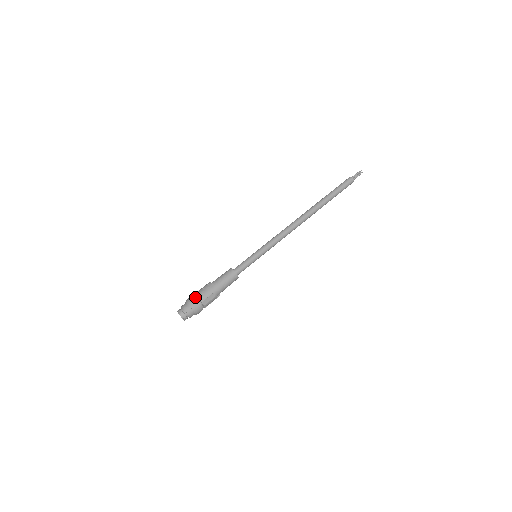
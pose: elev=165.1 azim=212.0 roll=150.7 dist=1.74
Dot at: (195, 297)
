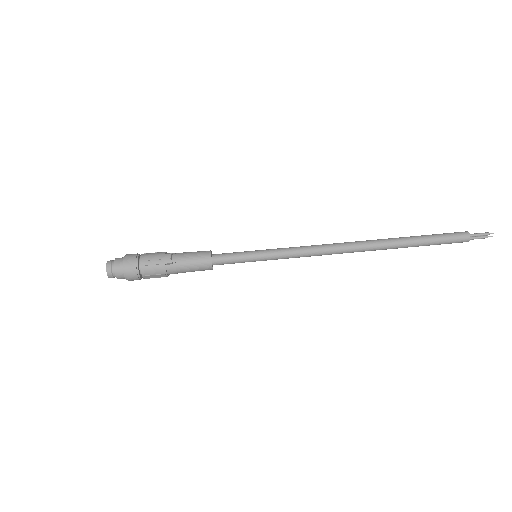
Dot at: (140, 261)
